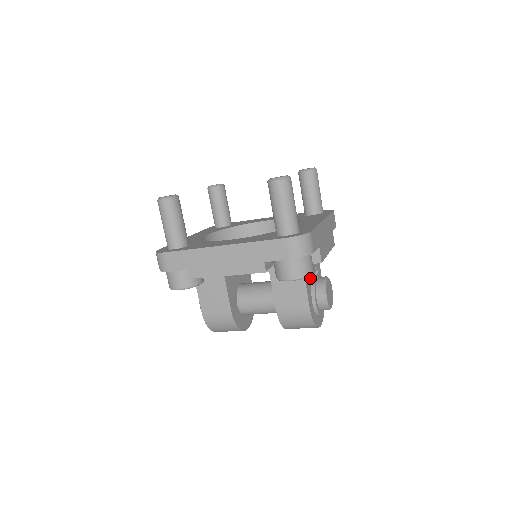
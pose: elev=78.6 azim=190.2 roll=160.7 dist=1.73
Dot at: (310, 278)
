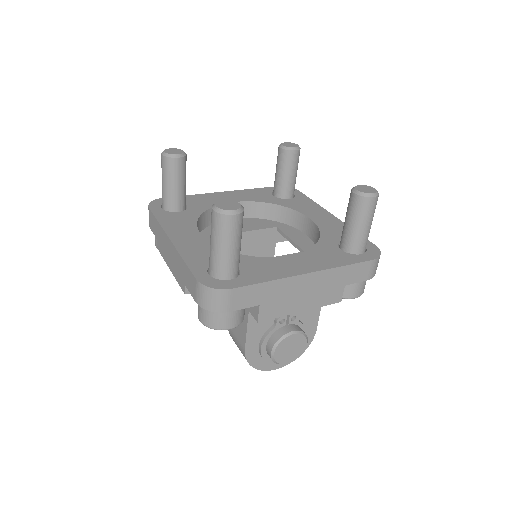
Dot at: (270, 321)
